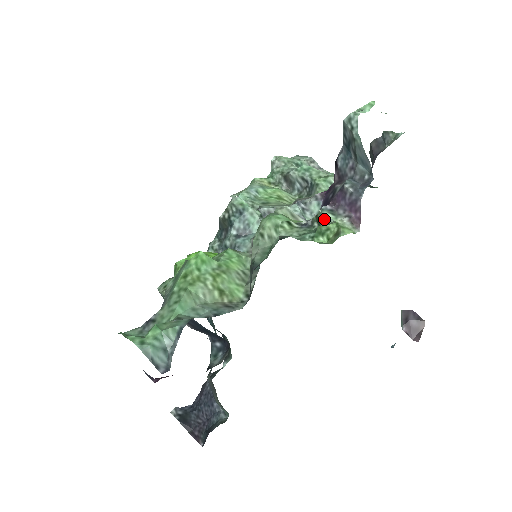
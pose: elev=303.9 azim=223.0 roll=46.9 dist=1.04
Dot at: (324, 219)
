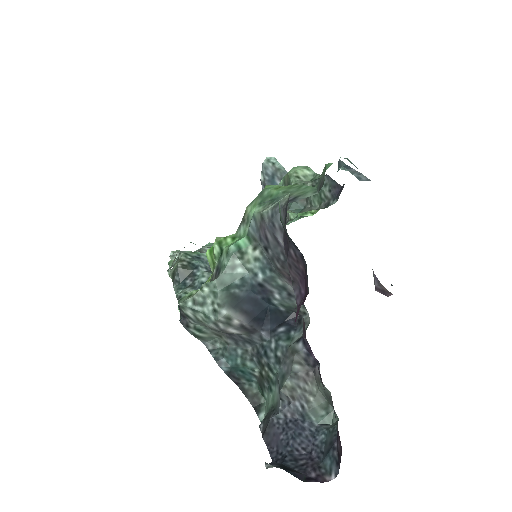
Dot at: (293, 213)
